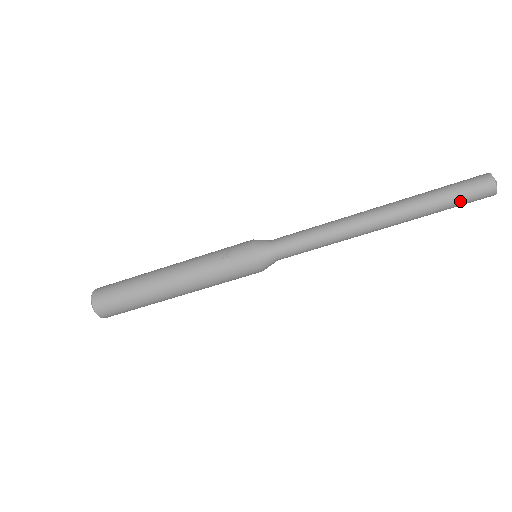
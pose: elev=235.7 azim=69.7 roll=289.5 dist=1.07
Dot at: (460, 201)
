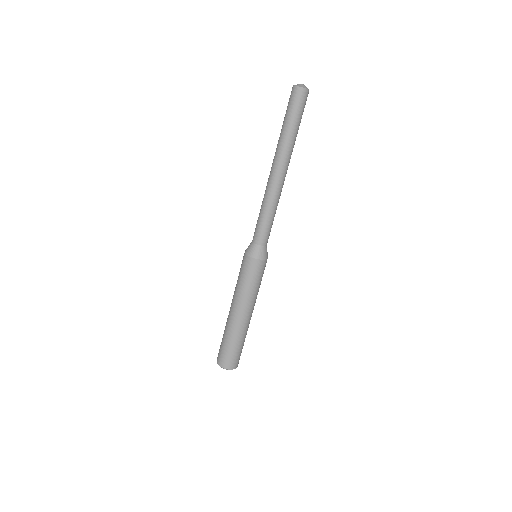
Dot at: (290, 113)
